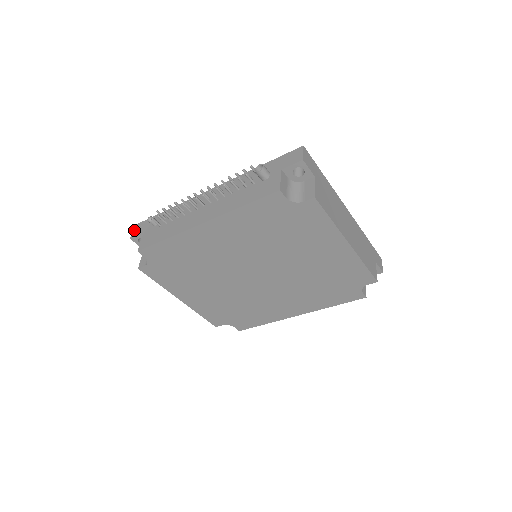
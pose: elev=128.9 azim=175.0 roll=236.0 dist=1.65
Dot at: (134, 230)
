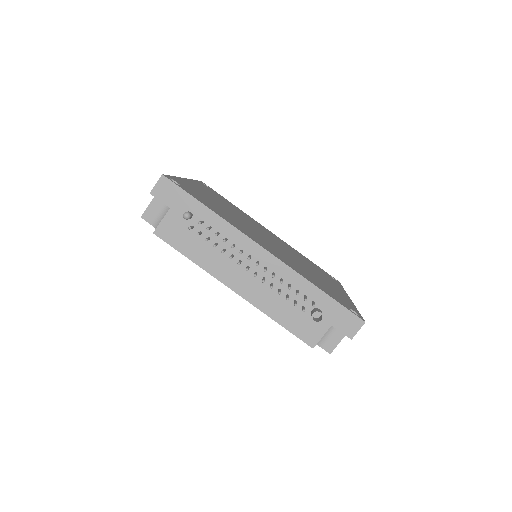
Dot at: (159, 185)
